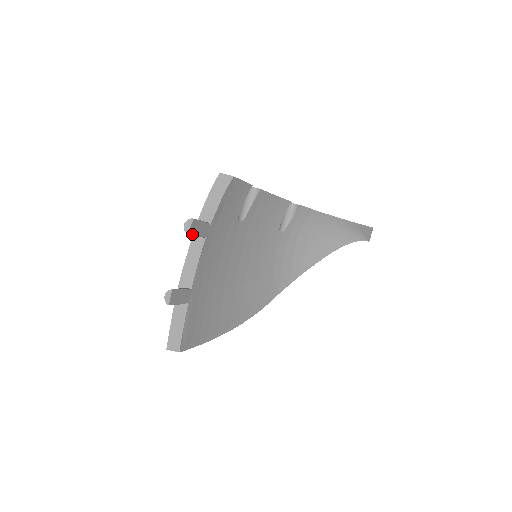
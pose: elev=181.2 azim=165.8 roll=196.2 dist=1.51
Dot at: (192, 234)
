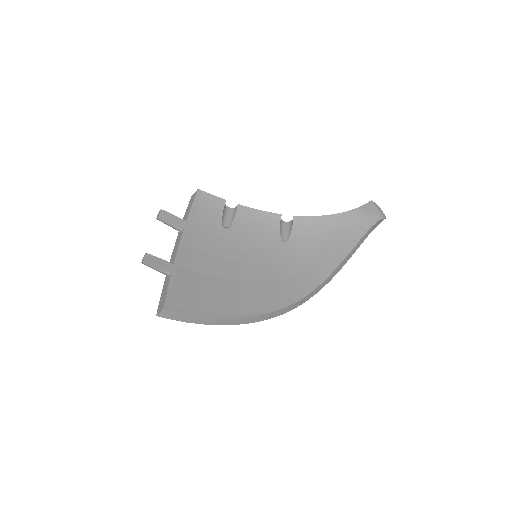
Dot at: (164, 221)
